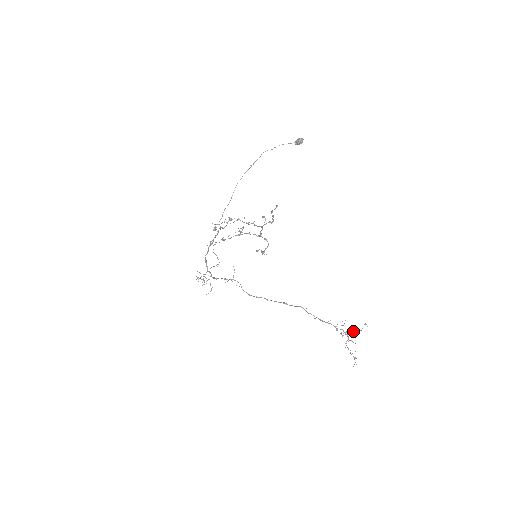
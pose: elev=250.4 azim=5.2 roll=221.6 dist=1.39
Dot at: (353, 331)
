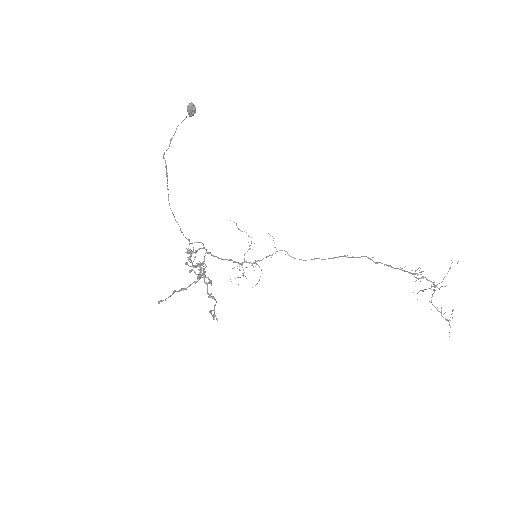
Dot at: (431, 287)
